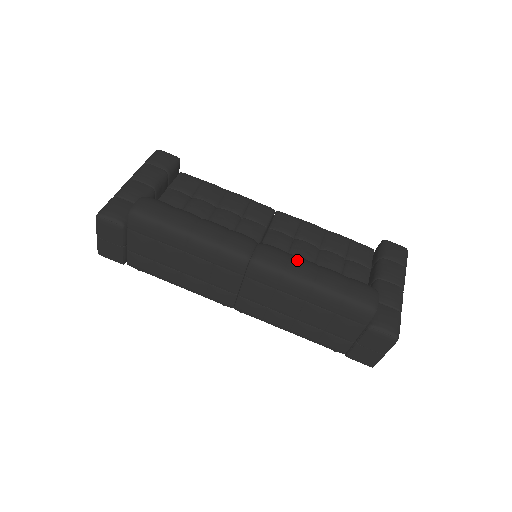
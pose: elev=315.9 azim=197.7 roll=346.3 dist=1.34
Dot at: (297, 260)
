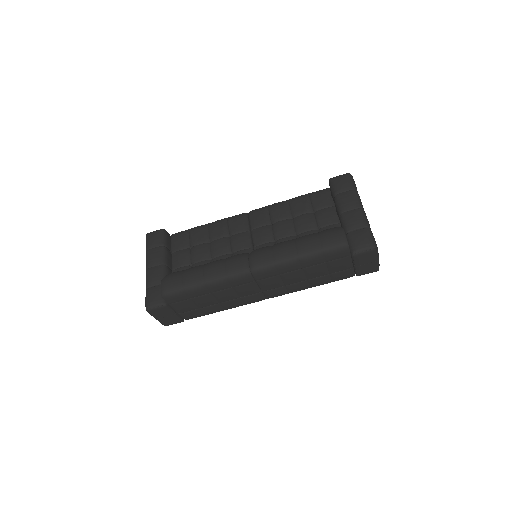
Dot at: (278, 248)
